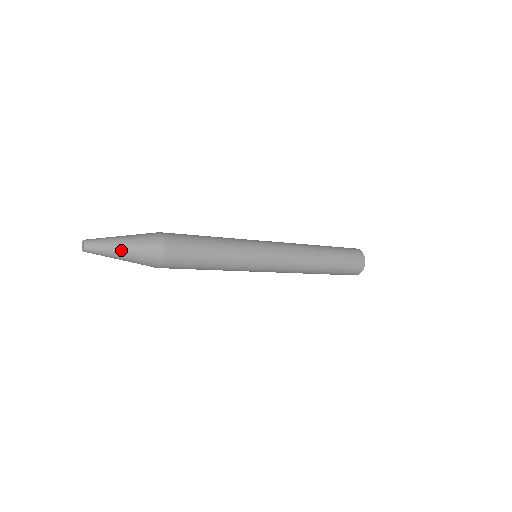
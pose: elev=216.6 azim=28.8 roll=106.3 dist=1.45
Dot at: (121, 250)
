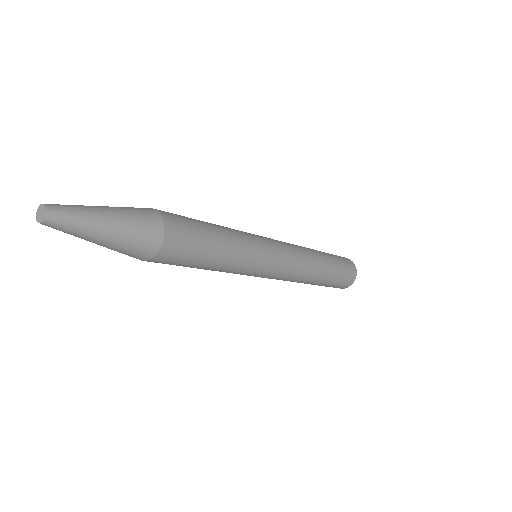
Dot at: (103, 217)
